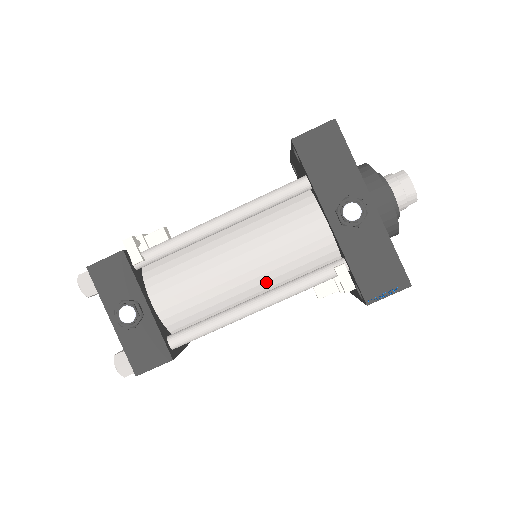
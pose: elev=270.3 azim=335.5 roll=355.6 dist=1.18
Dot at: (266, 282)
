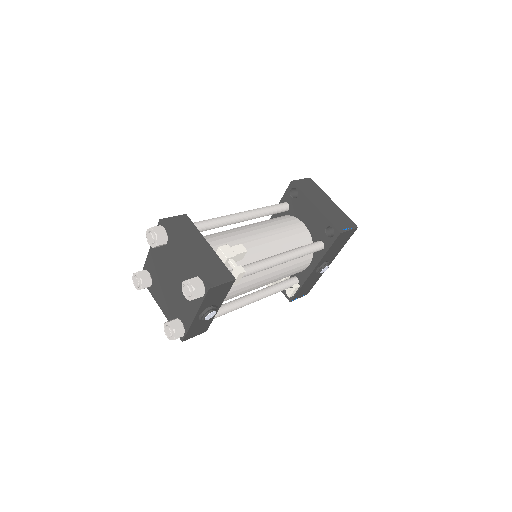
Dot at: occluded
